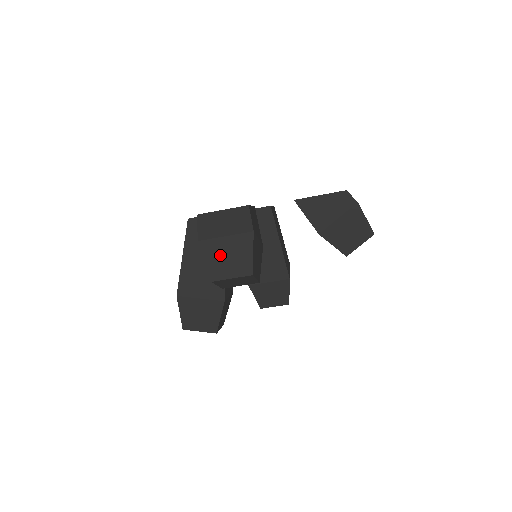
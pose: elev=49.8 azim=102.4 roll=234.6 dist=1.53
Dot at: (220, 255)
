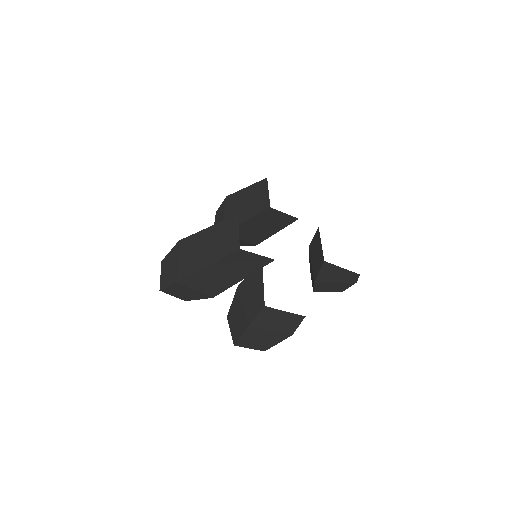
Dot at: (256, 337)
